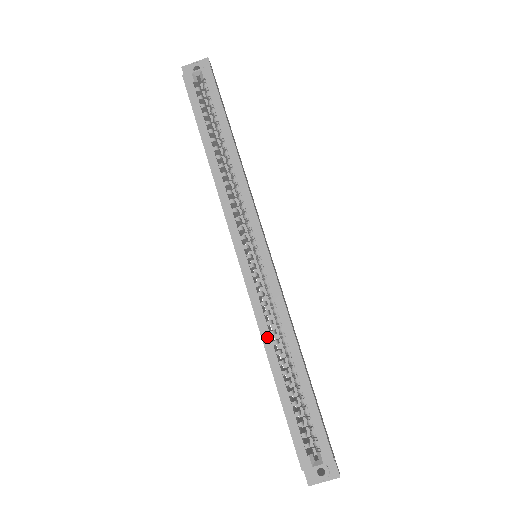
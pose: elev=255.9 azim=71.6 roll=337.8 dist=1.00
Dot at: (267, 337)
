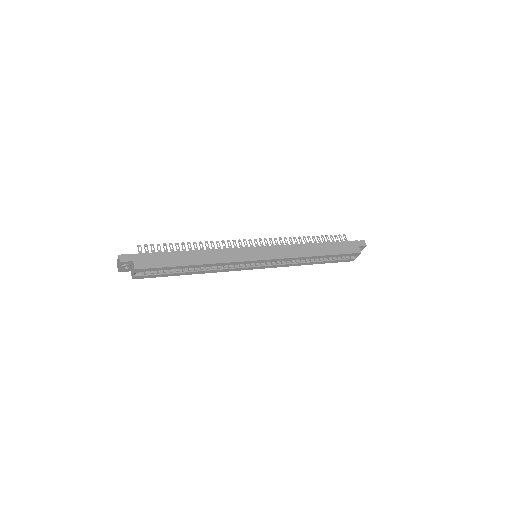
Dot at: (297, 265)
